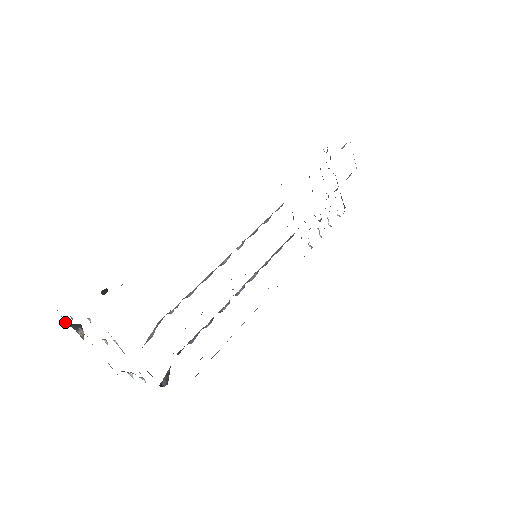
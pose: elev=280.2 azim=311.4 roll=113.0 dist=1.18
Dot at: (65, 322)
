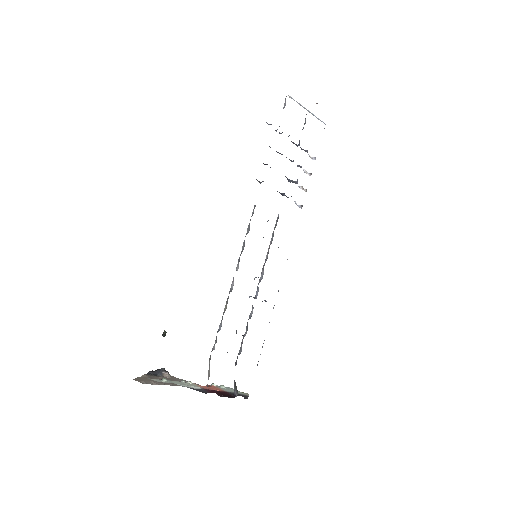
Dot at: (152, 373)
